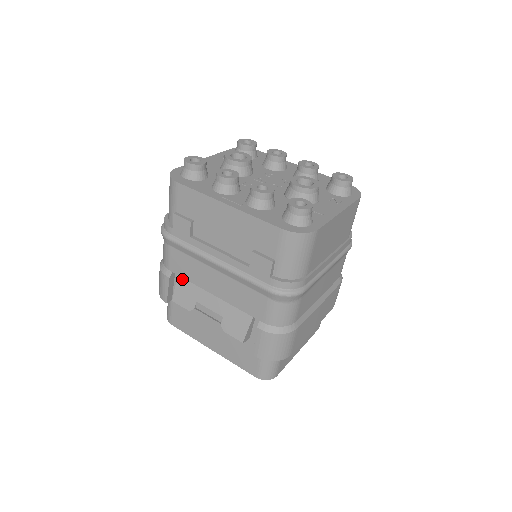
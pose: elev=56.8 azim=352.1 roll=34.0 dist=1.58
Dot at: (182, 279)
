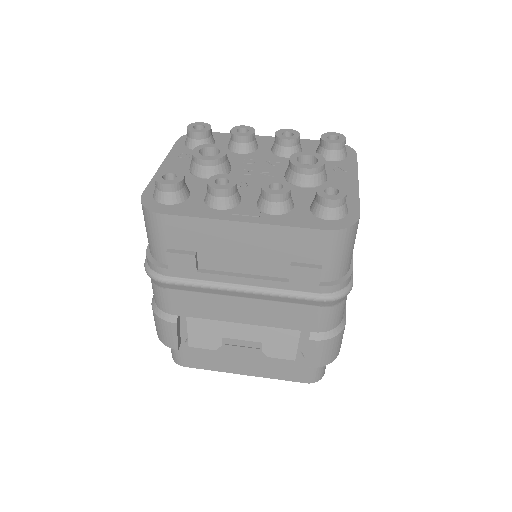
Dot at: (194, 319)
